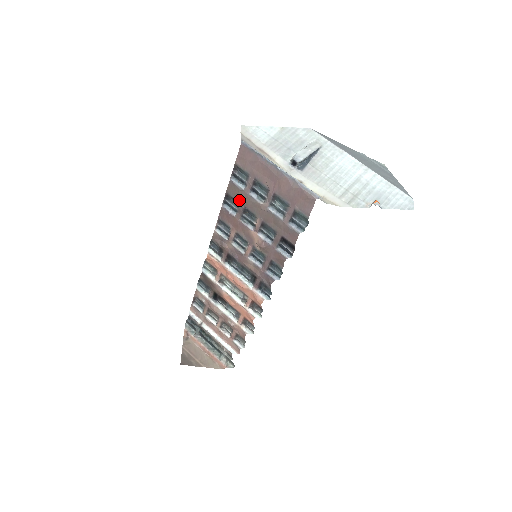
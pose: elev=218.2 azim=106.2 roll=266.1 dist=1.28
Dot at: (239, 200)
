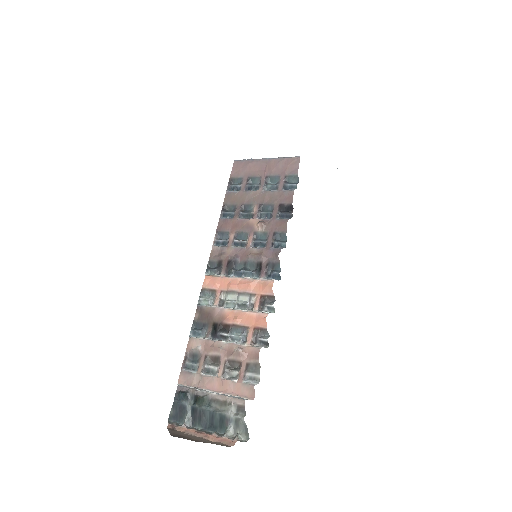
Dot at: (236, 203)
